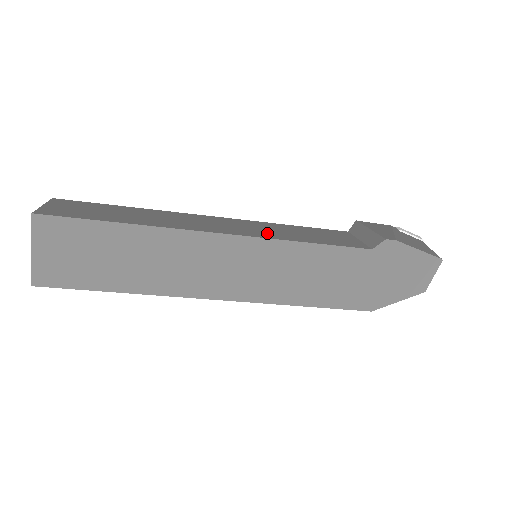
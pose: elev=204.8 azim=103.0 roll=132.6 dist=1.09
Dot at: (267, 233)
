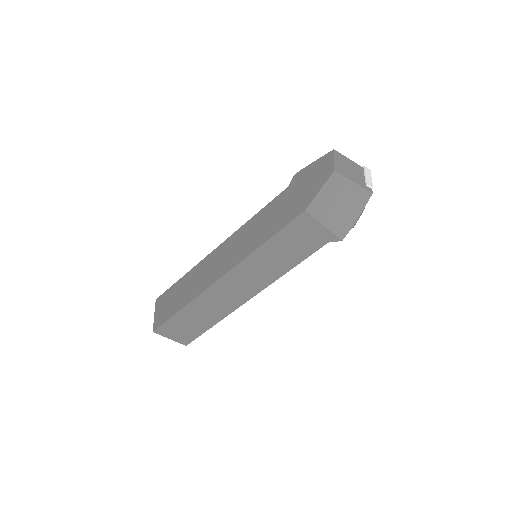
Dot at: occluded
